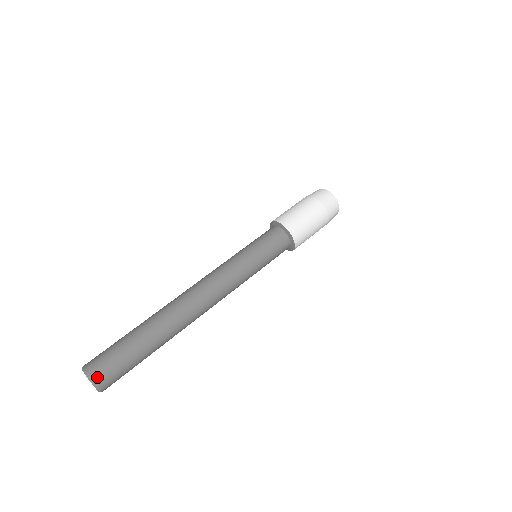
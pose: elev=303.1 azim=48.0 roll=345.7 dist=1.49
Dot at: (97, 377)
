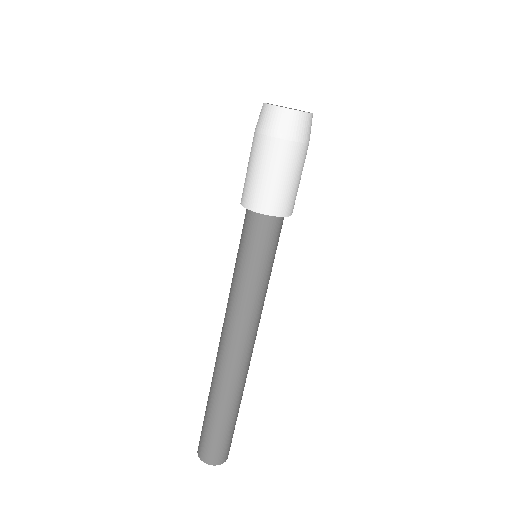
Dot at: occluded
